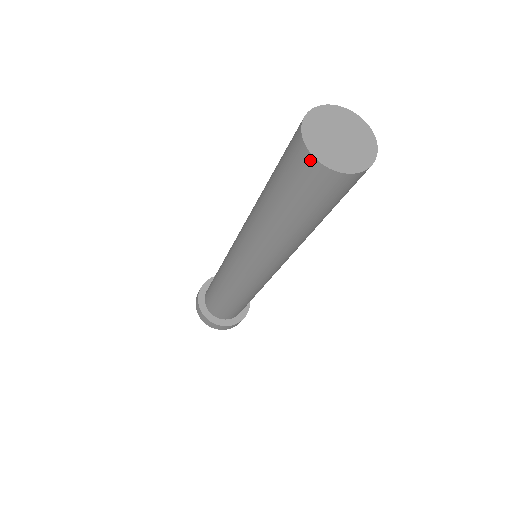
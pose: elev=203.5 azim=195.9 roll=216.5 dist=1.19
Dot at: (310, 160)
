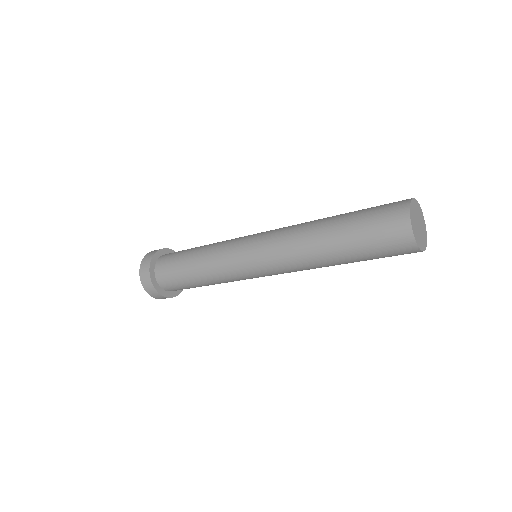
Dot at: (413, 246)
